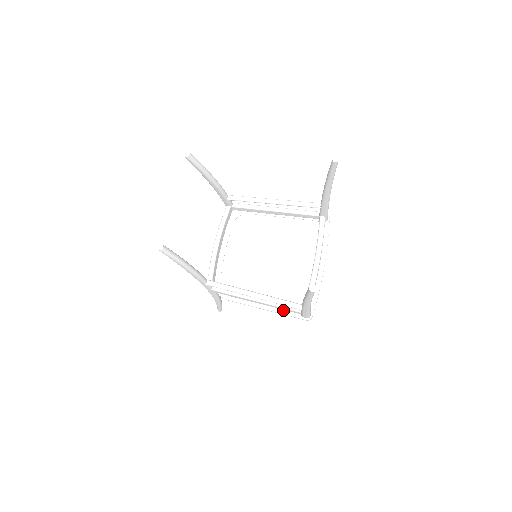
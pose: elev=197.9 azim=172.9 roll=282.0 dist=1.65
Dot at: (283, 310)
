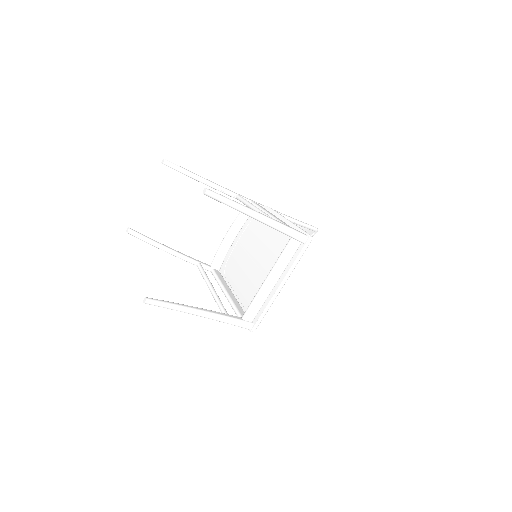
Dot at: occluded
